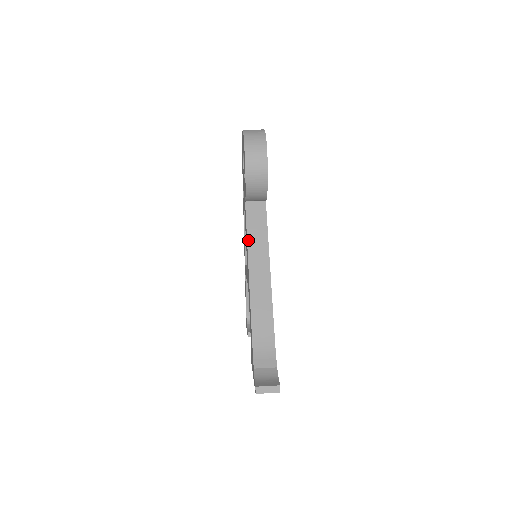
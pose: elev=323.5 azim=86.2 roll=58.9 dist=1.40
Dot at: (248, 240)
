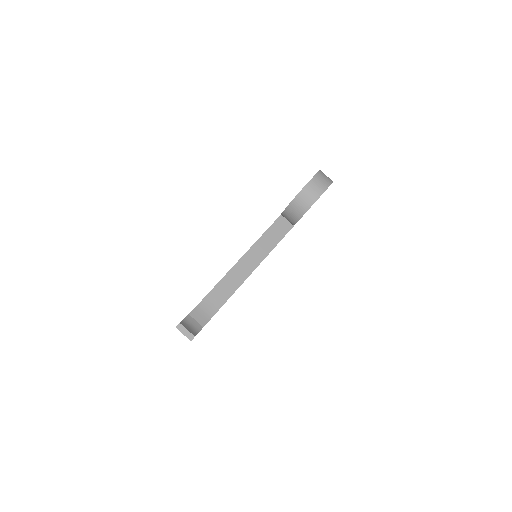
Dot at: (260, 238)
